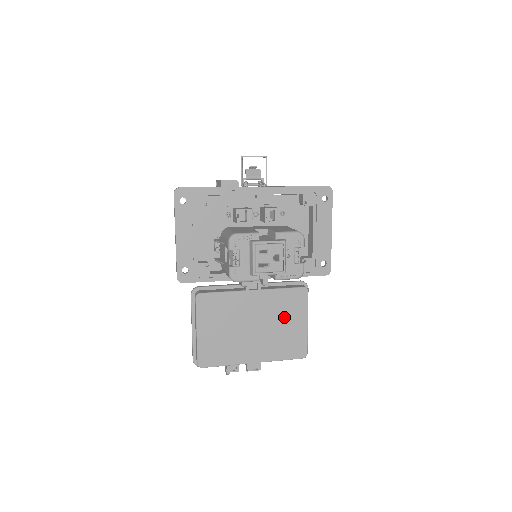
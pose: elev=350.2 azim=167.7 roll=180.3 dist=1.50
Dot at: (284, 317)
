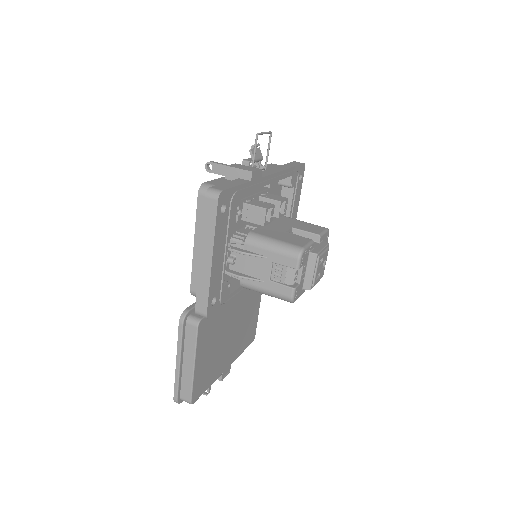
Dot at: (249, 309)
